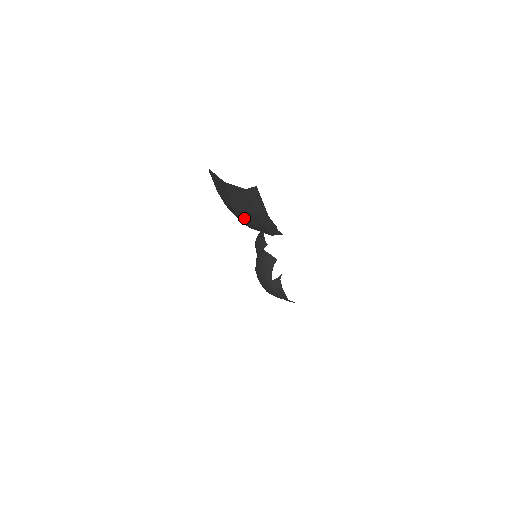
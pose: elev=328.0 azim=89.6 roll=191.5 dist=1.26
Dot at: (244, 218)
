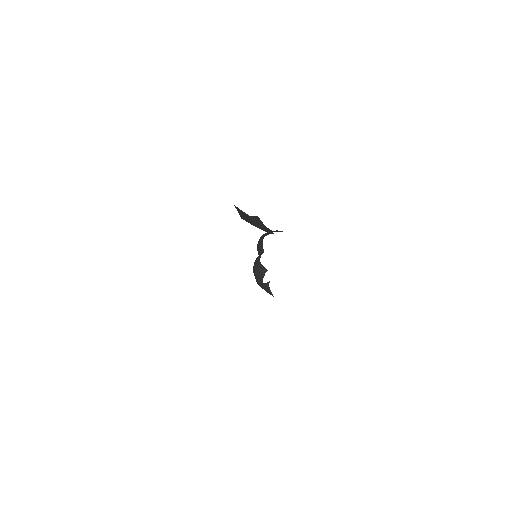
Dot at: occluded
